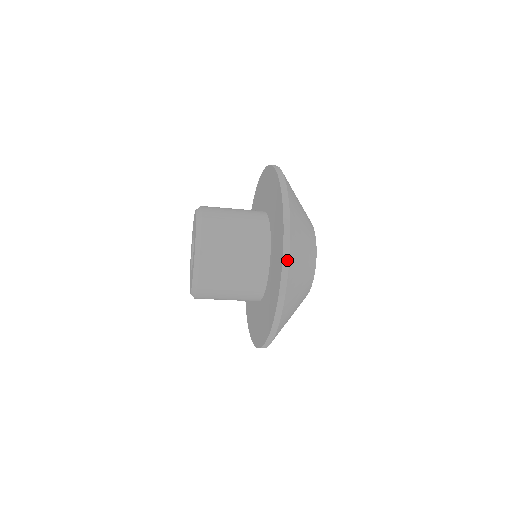
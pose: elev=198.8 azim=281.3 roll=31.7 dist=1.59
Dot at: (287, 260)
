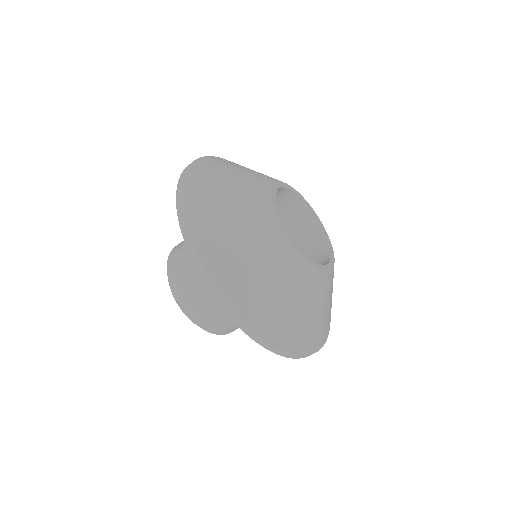
Dot at: (193, 251)
